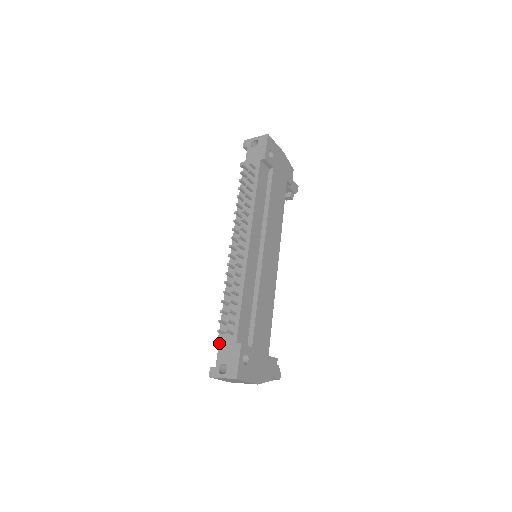
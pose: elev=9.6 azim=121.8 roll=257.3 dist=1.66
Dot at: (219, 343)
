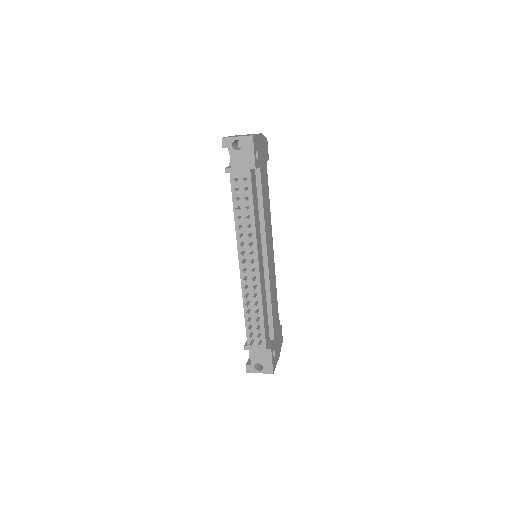
Dot at: (249, 348)
